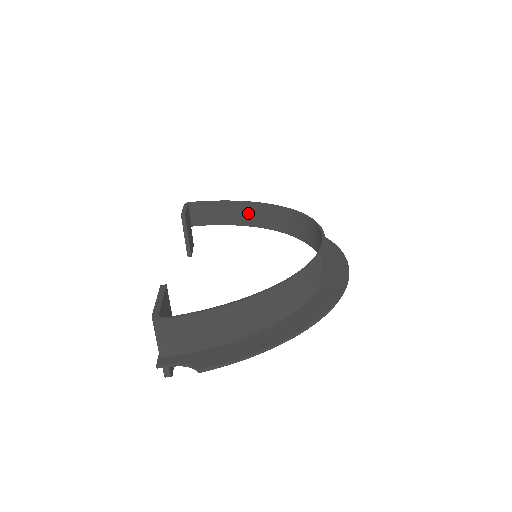
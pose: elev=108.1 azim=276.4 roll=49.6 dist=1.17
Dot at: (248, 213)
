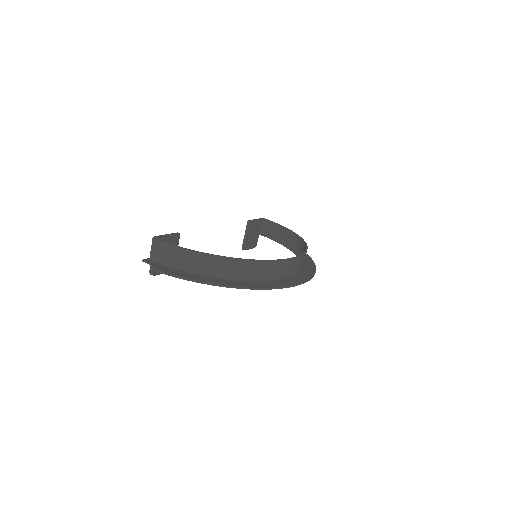
Dot at: (292, 240)
